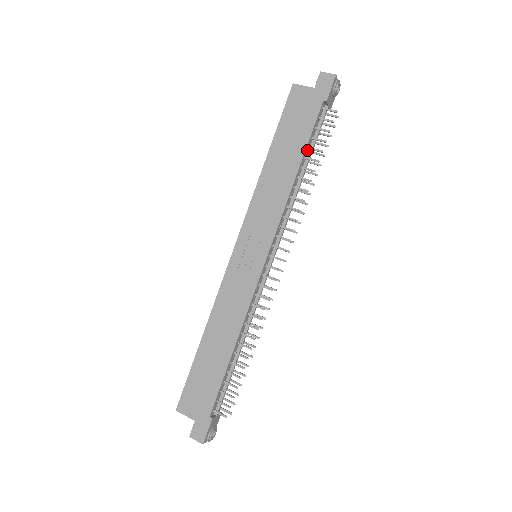
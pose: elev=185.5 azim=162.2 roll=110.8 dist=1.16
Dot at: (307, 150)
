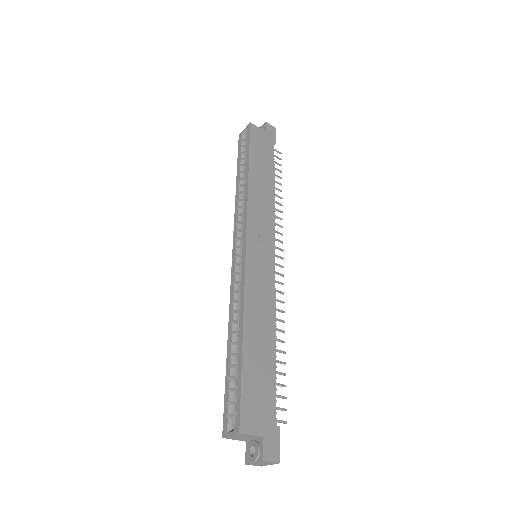
Dot at: occluded
